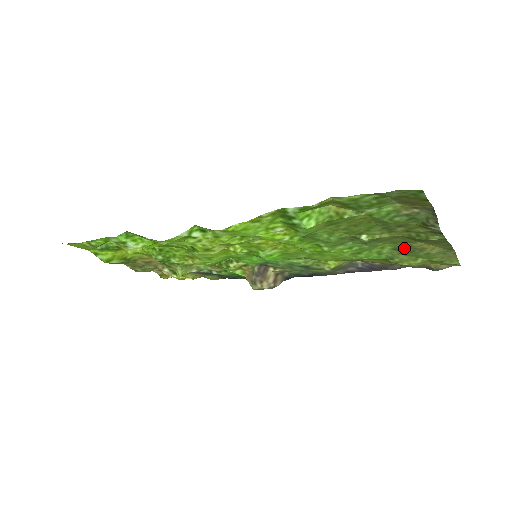
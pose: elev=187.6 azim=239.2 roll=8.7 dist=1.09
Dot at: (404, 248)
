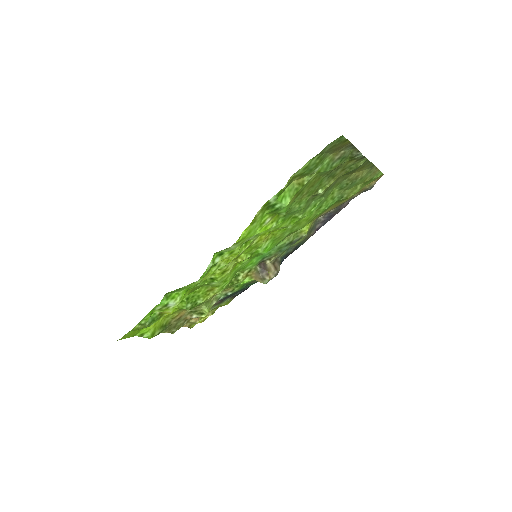
Dot at: (346, 184)
